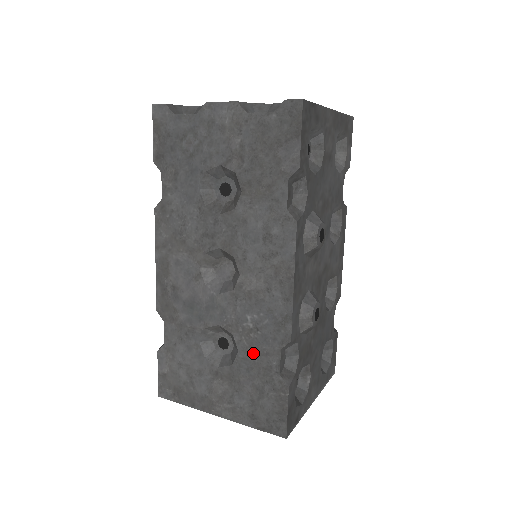
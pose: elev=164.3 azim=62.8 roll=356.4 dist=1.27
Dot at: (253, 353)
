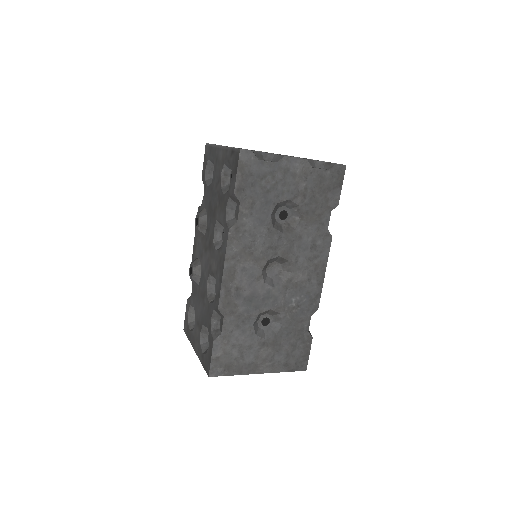
Dot at: (293, 322)
